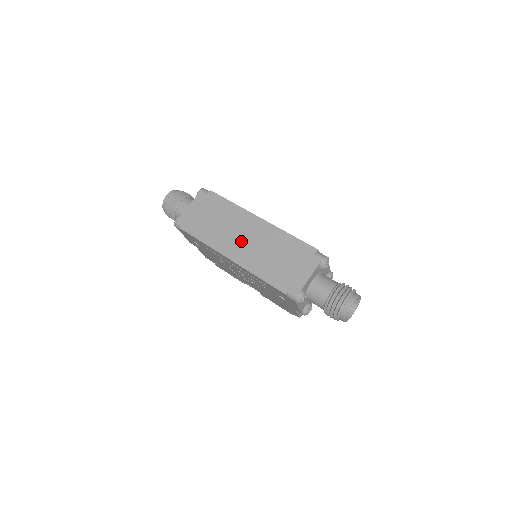
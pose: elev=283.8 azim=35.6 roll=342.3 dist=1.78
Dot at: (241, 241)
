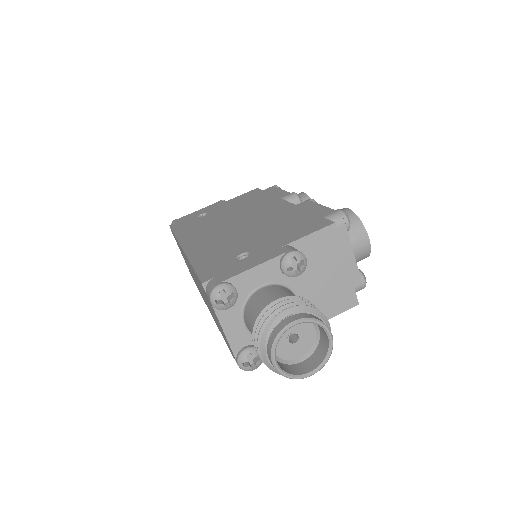
Dot at: (199, 288)
